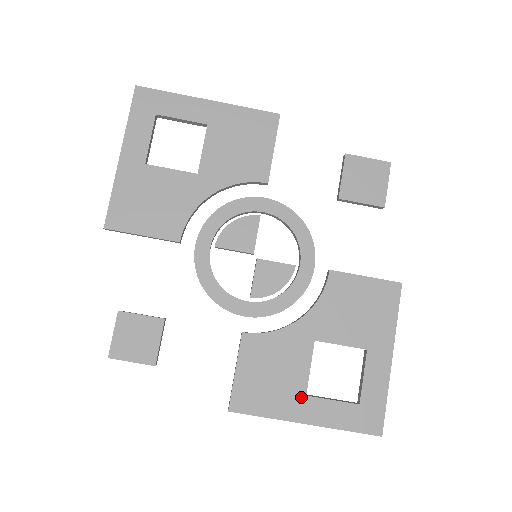
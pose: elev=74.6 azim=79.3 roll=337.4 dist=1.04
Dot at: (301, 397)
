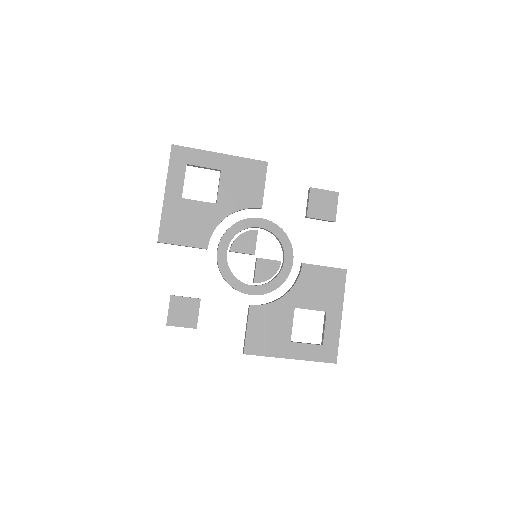
Dot at: (288, 343)
